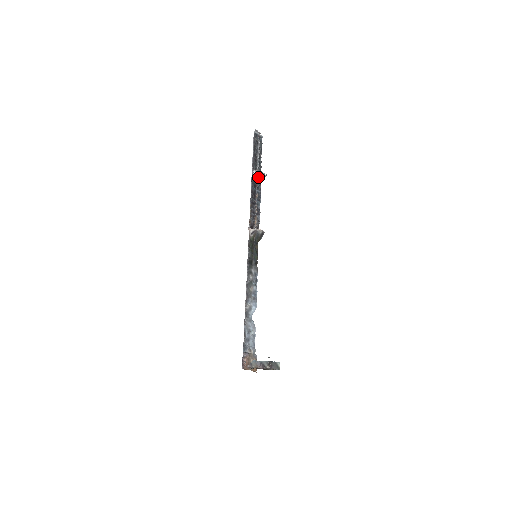
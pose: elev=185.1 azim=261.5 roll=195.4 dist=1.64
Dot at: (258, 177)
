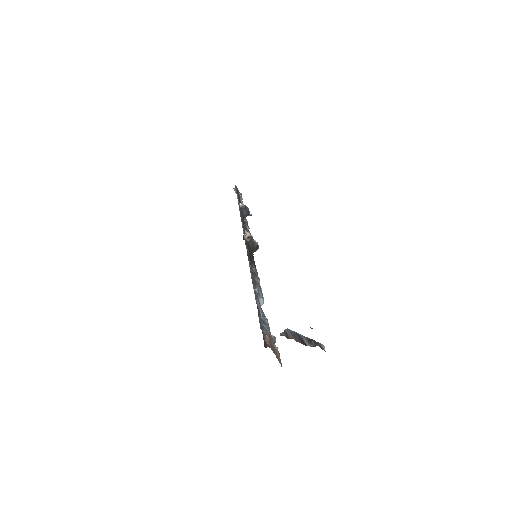
Dot at: (244, 211)
